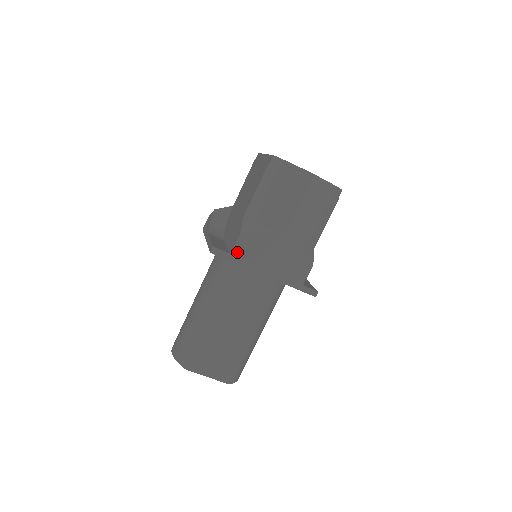
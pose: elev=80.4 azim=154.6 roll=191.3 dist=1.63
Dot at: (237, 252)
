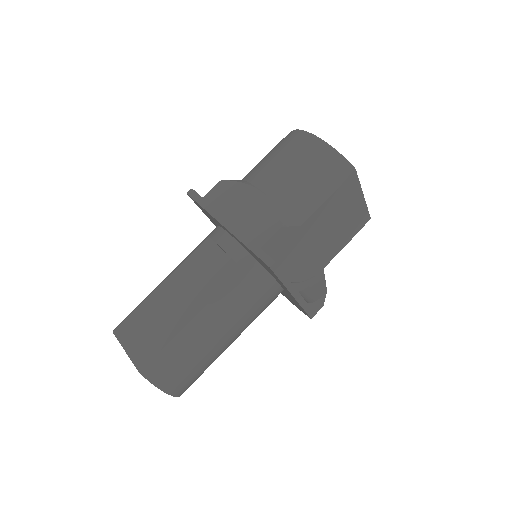
Dot at: (210, 197)
